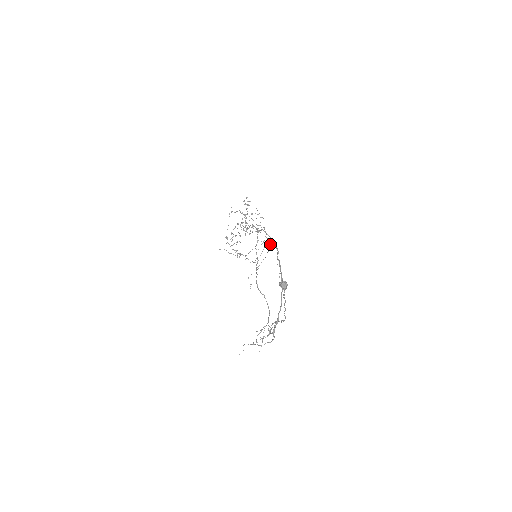
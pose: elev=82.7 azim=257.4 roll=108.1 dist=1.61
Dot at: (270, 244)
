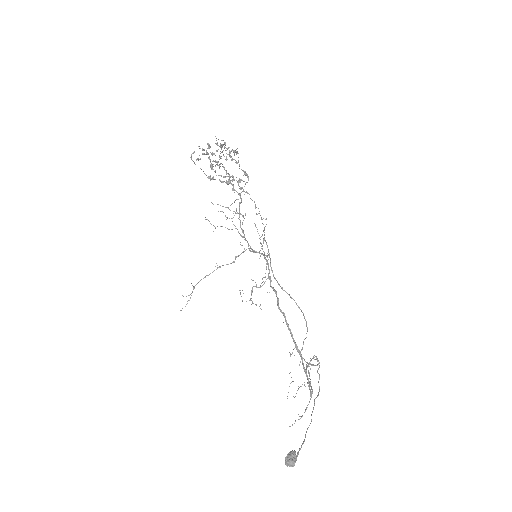
Dot at: occluded
